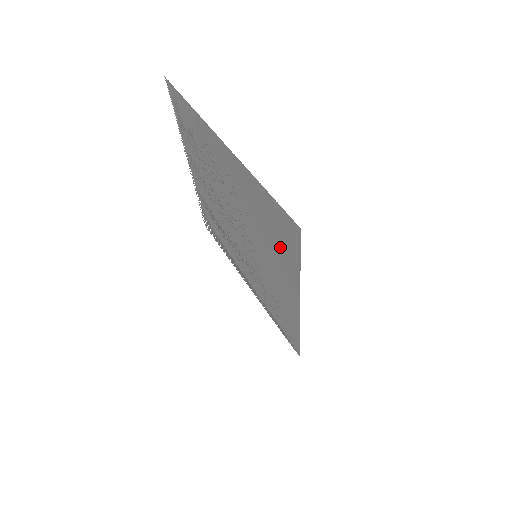
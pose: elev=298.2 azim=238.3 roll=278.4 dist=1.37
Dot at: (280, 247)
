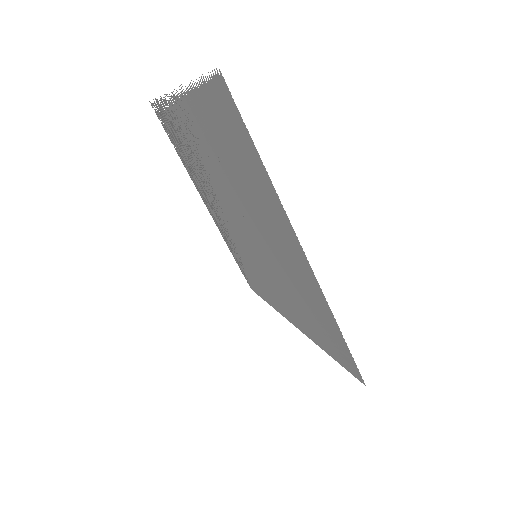
Dot at: (314, 327)
